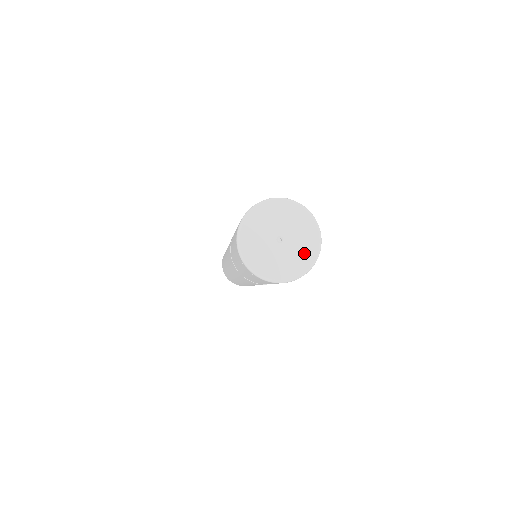
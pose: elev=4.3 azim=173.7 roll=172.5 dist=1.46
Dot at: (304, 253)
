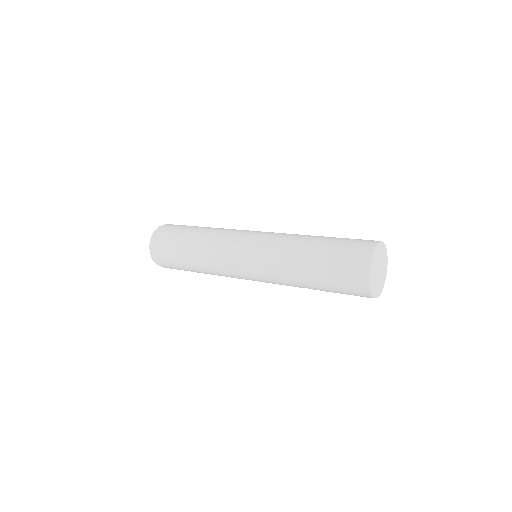
Dot at: (384, 275)
